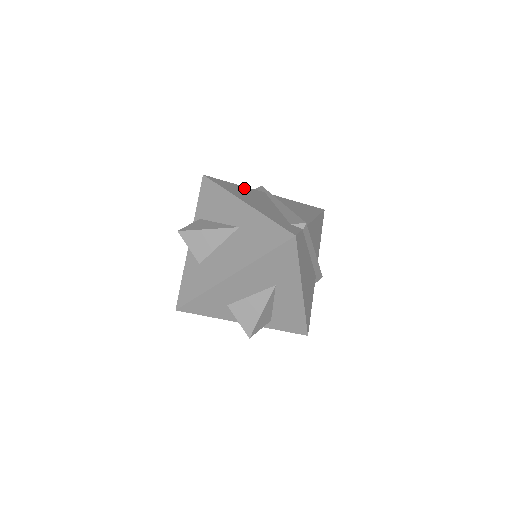
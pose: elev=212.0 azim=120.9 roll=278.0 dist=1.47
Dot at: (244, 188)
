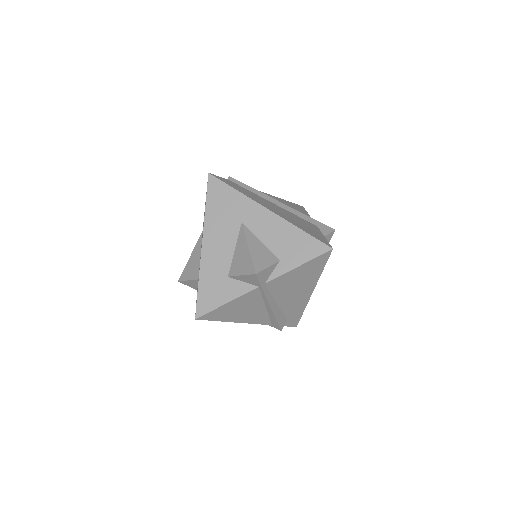
Dot at: occluded
